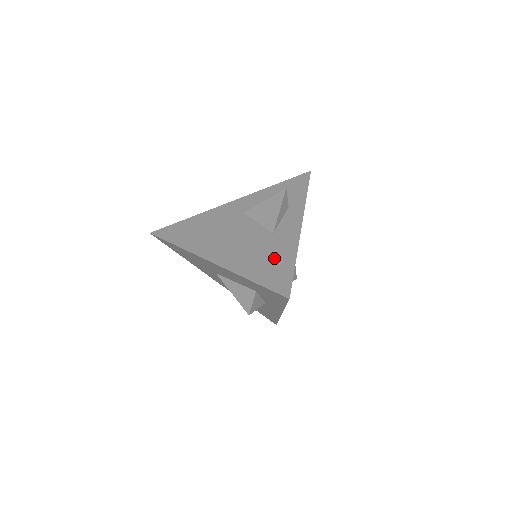
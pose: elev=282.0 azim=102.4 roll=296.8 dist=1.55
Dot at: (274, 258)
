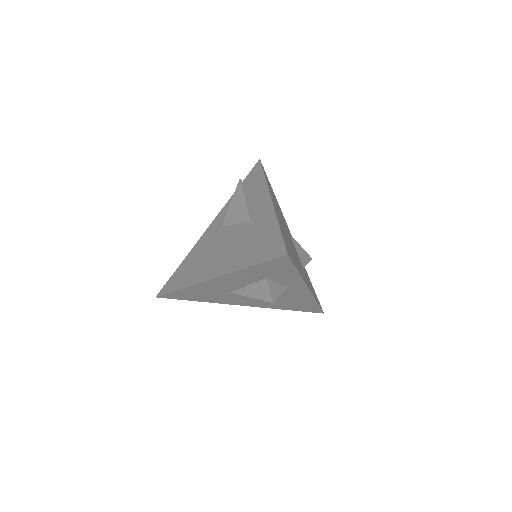
Dot at: (260, 237)
